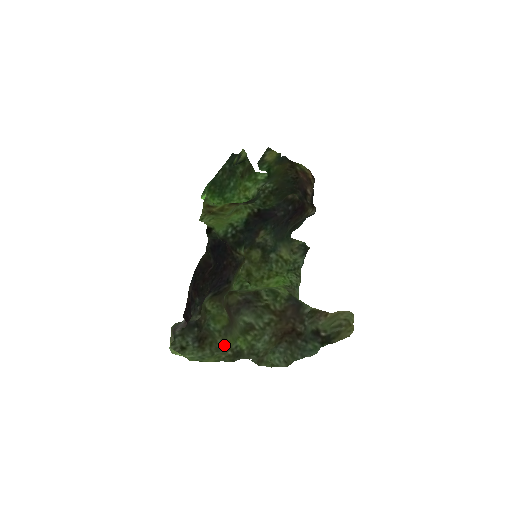
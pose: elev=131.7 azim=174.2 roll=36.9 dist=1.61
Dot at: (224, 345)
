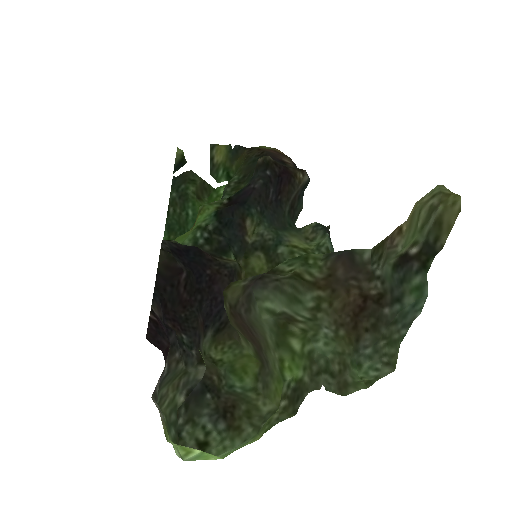
Dot at: (271, 405)
